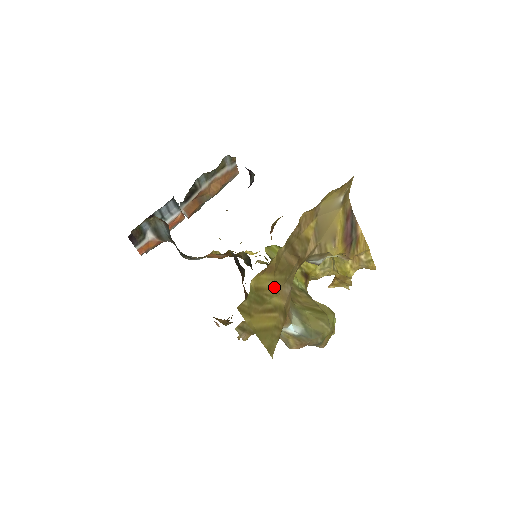
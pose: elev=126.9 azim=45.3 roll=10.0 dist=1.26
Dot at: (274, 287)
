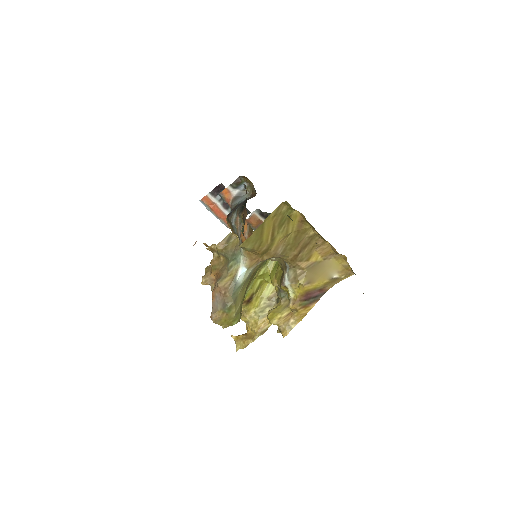
Dot at: (288, 233)
